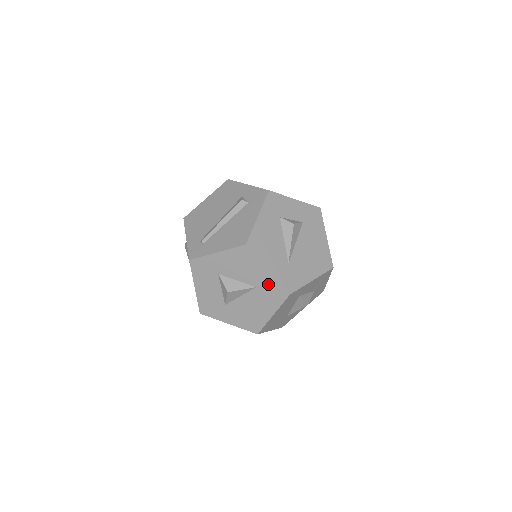
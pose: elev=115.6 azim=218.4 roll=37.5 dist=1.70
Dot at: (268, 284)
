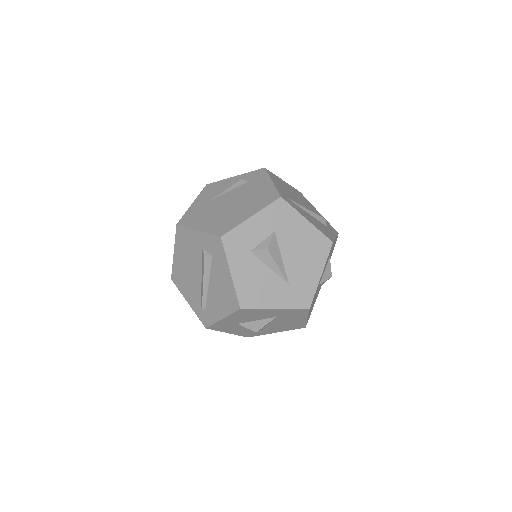
Dot at: (284, 313)
